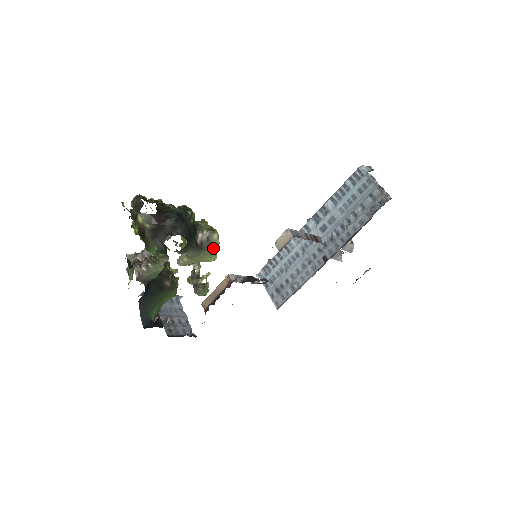
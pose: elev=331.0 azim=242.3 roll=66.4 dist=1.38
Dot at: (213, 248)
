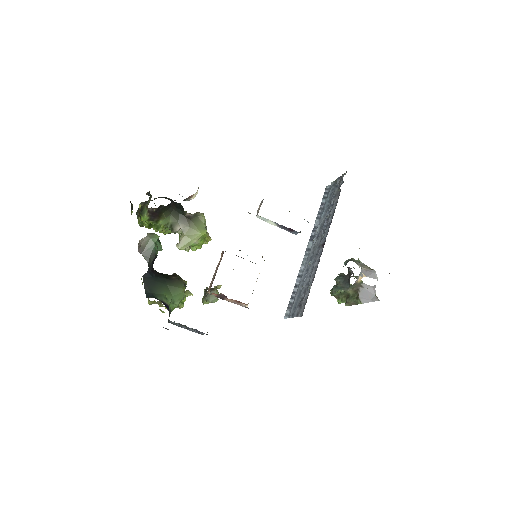
Dot at: (201, 222)
